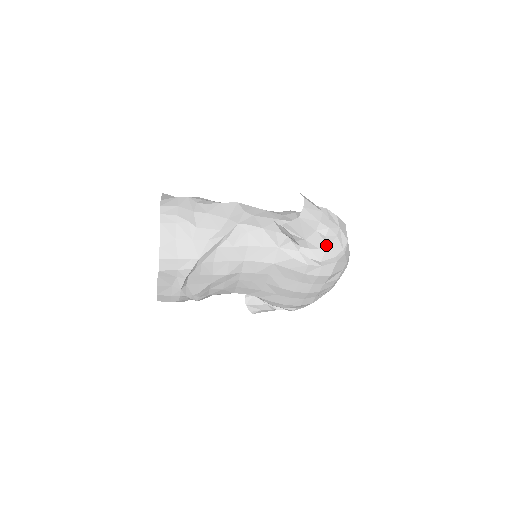
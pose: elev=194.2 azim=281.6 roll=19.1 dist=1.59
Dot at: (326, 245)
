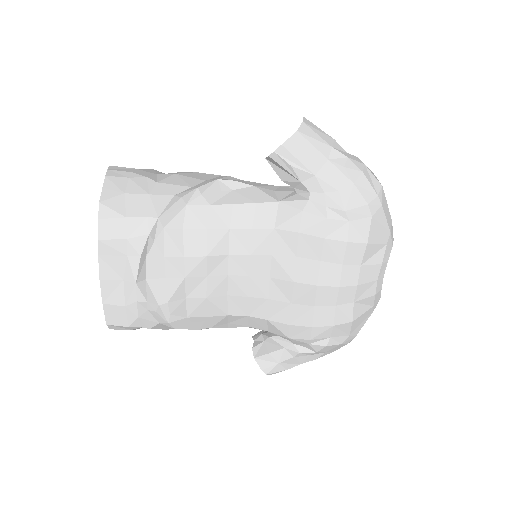
Dot at: (348, 184)
